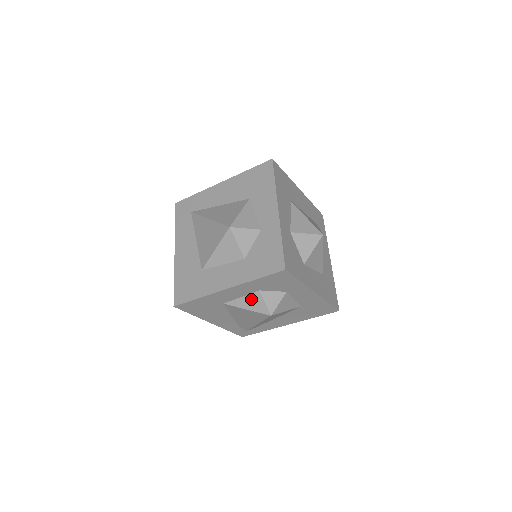
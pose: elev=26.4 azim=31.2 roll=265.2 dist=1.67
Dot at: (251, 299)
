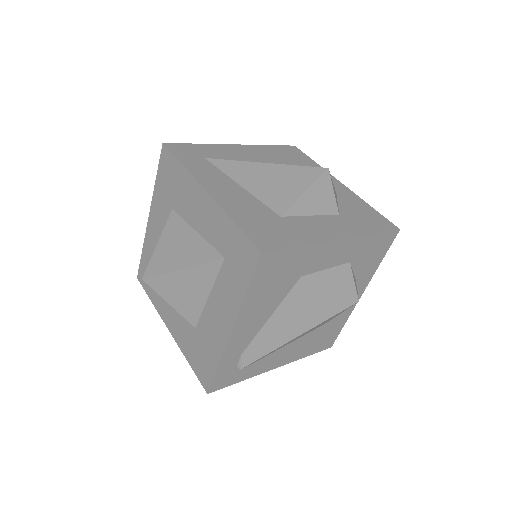
Dot at: (339, 273)
